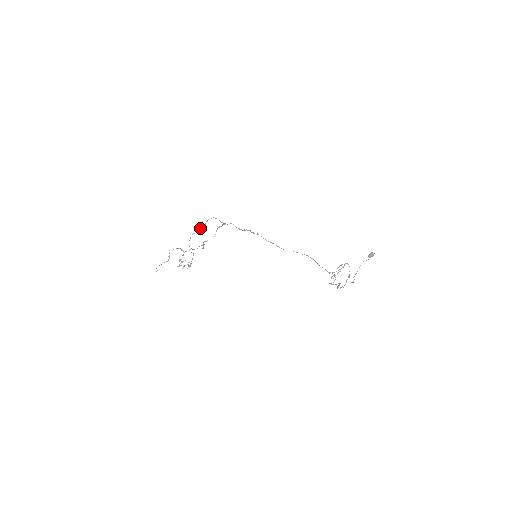
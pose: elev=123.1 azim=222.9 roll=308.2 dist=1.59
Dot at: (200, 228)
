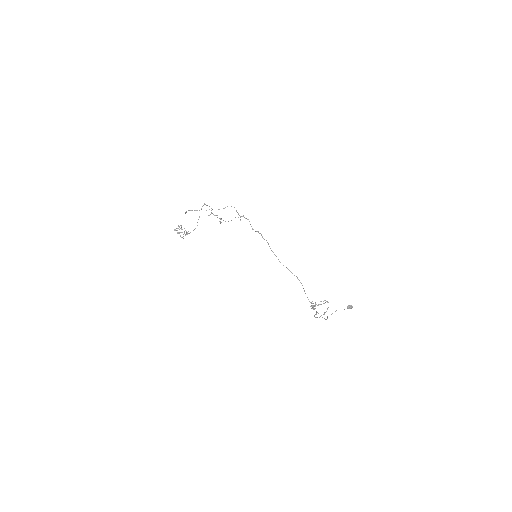
Dot at: occluded
